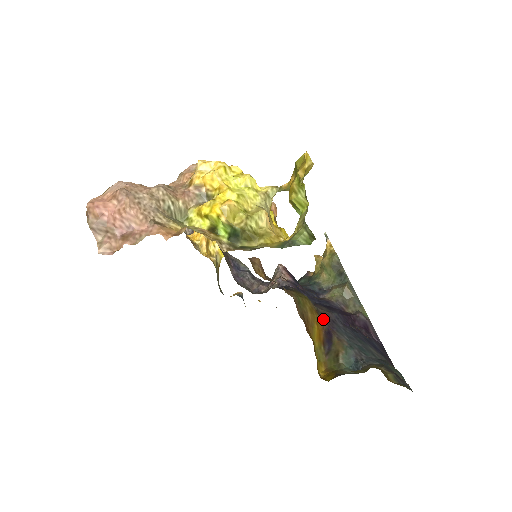
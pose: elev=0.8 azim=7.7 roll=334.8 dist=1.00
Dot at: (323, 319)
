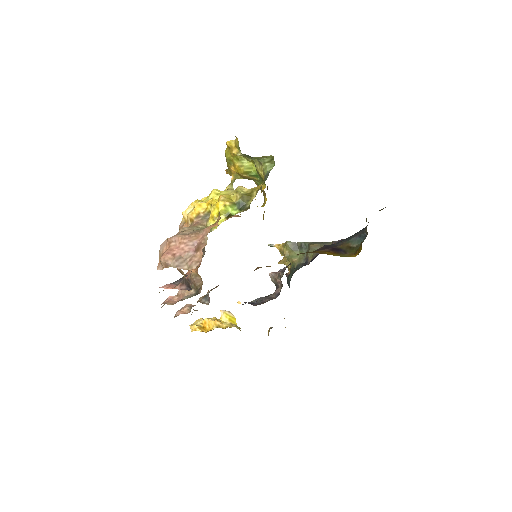
Dot at: (322, 250)
